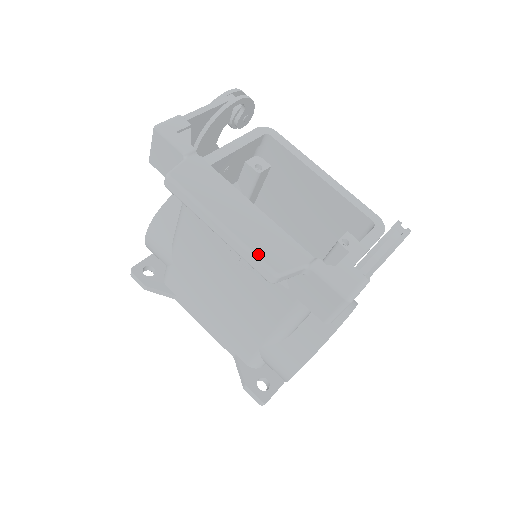
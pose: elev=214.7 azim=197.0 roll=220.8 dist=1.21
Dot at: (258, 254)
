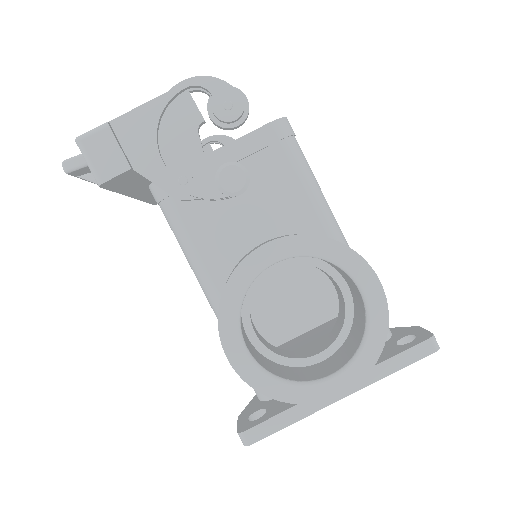
Dot at: occluded
